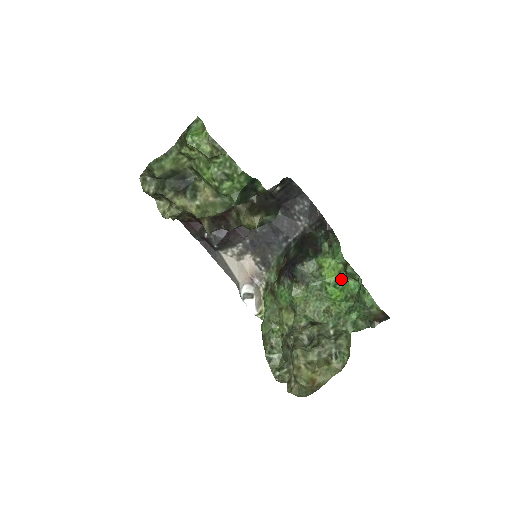
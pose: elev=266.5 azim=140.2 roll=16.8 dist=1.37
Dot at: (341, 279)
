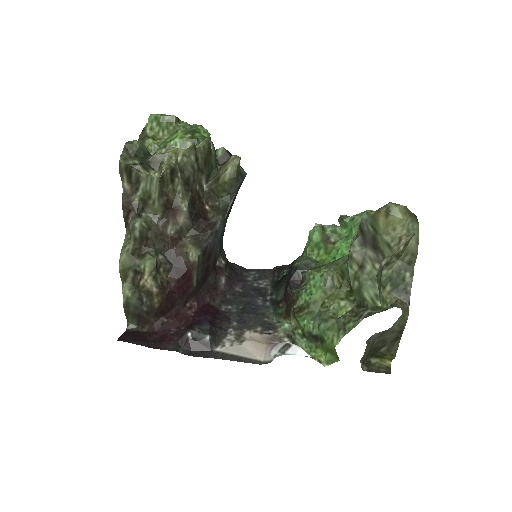
Dot at: (333, 253)
